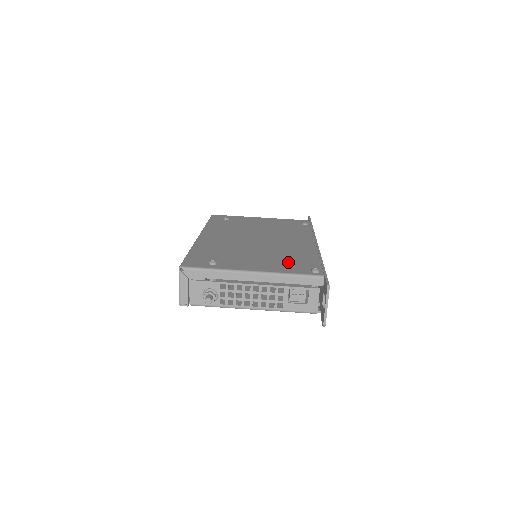
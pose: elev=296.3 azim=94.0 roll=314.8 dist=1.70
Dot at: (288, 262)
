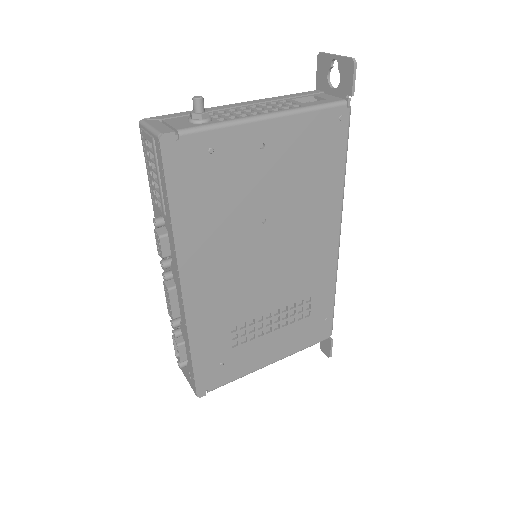
Dot at: occluded
